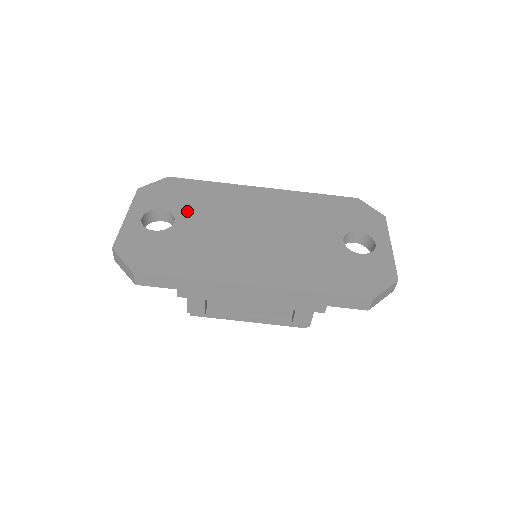
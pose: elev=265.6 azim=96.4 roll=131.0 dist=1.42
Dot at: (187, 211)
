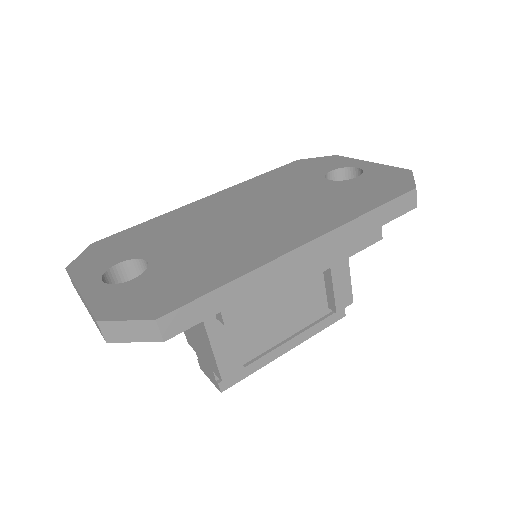
Dot at: (150, 248)
